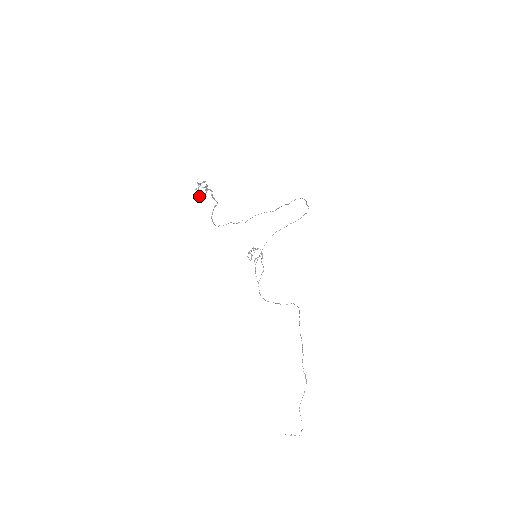
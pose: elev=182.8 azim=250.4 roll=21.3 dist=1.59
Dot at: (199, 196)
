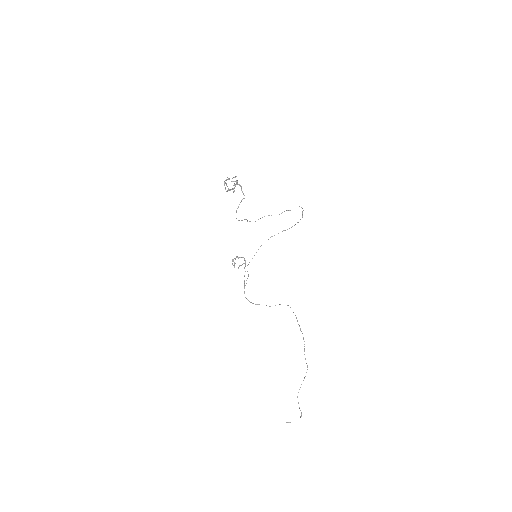
Dot at: (229, 189)
